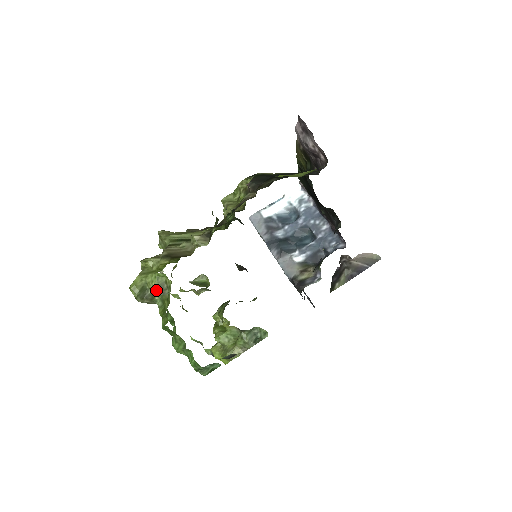
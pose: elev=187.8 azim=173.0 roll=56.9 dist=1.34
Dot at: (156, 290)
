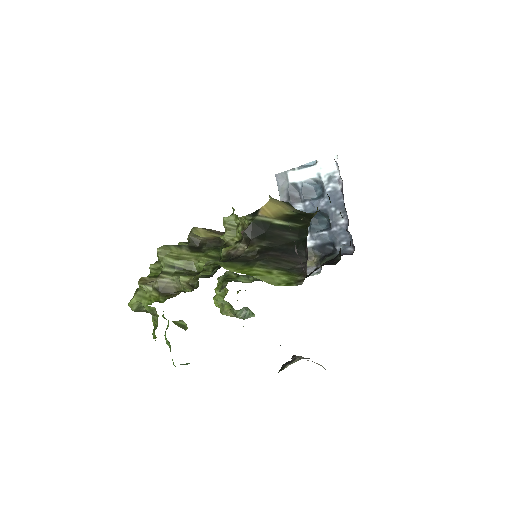
Dot at: occluded
